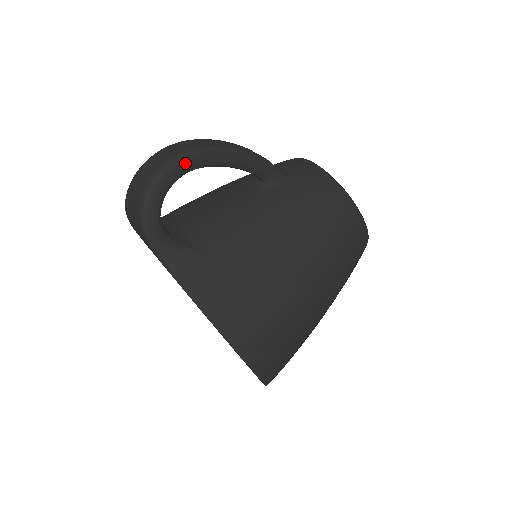
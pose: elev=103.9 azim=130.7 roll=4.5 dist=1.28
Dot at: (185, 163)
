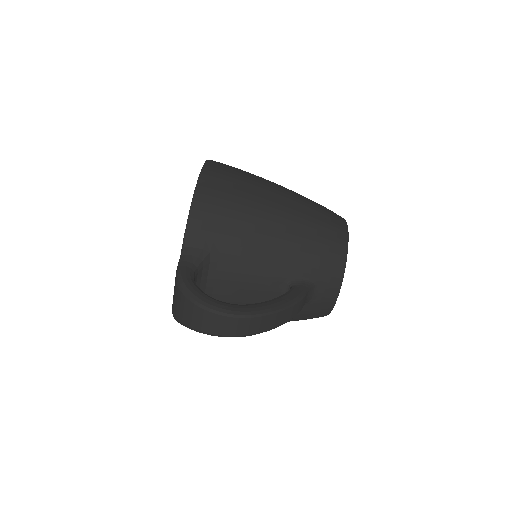
Dot at: occluded
